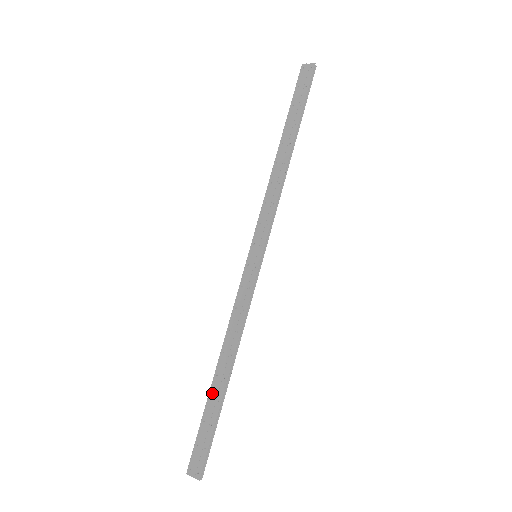
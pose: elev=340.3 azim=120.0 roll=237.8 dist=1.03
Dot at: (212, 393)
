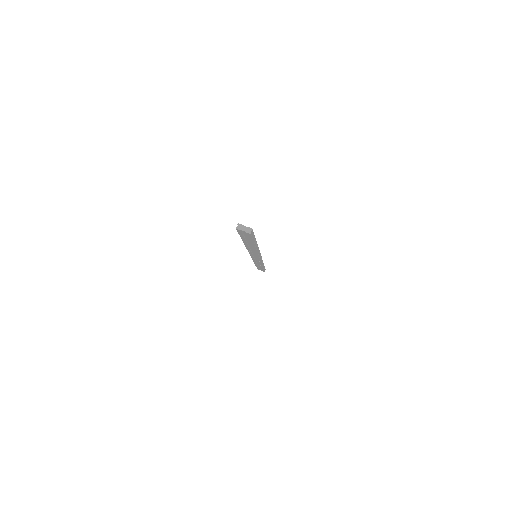
Dot at: (257, 266)
